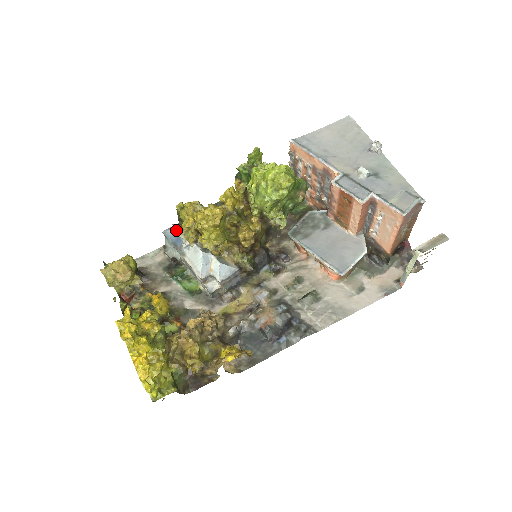
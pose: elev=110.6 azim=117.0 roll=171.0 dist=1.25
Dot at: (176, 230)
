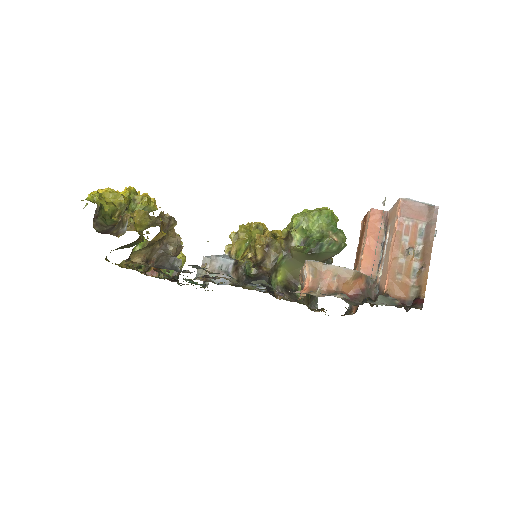
Dot at: (227, 245)
